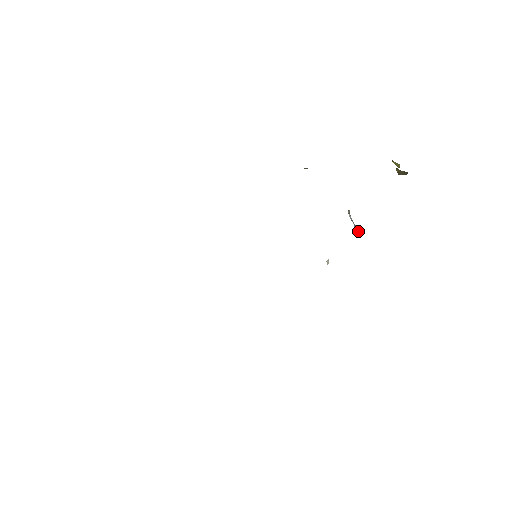
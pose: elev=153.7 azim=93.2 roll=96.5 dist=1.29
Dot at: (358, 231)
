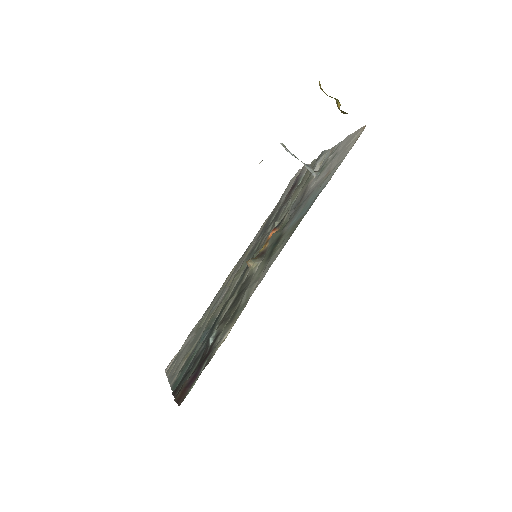
Dot at: (314, 171)
